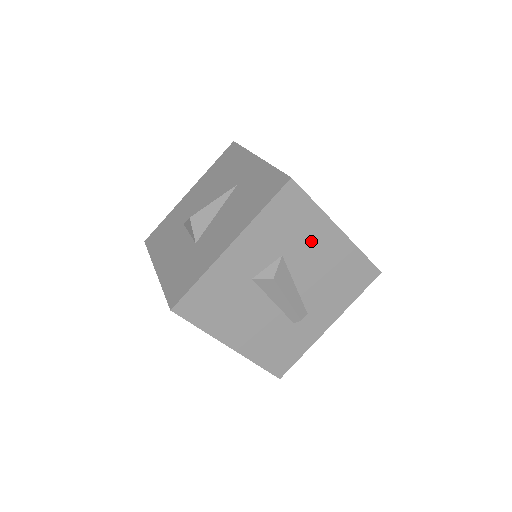
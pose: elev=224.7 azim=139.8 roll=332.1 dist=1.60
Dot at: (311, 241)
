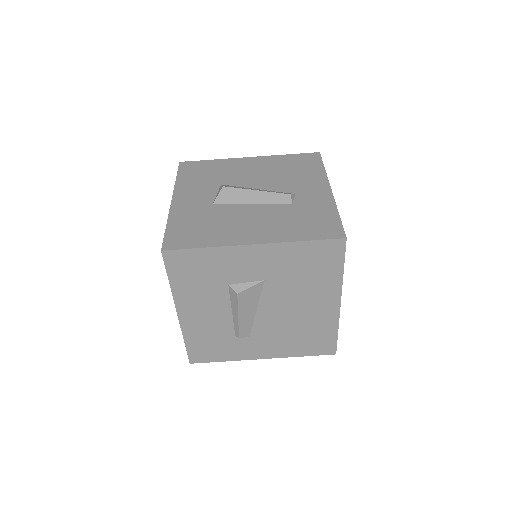
Dot at: (234, 170)
